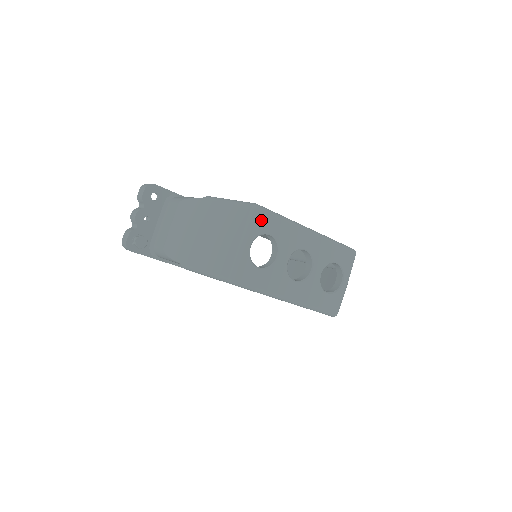
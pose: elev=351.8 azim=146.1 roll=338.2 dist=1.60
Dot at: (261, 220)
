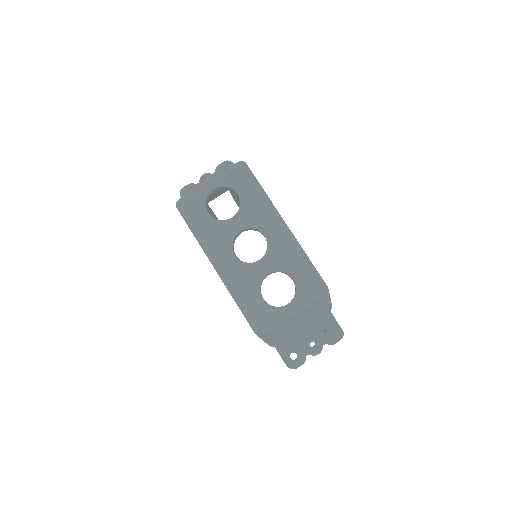
Dot at: (238, 175)
